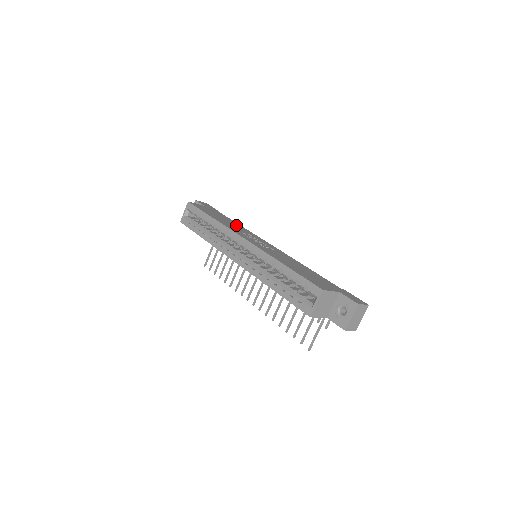
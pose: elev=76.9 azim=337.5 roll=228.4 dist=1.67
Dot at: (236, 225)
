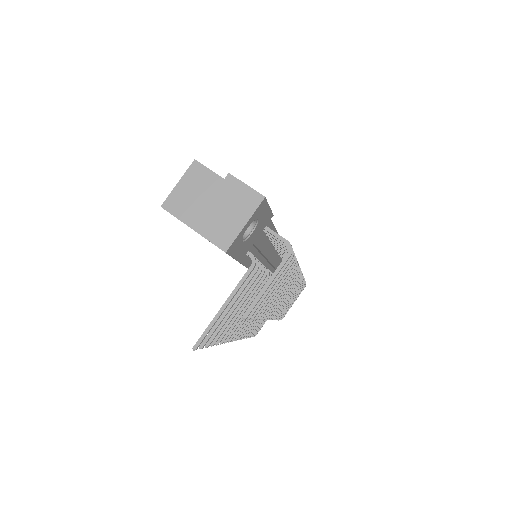
Dot at: occluded
